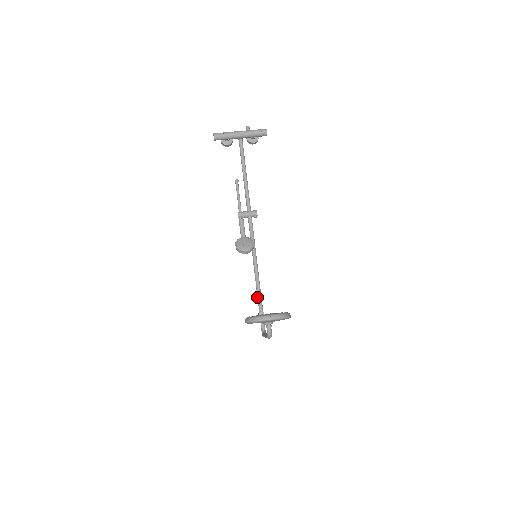
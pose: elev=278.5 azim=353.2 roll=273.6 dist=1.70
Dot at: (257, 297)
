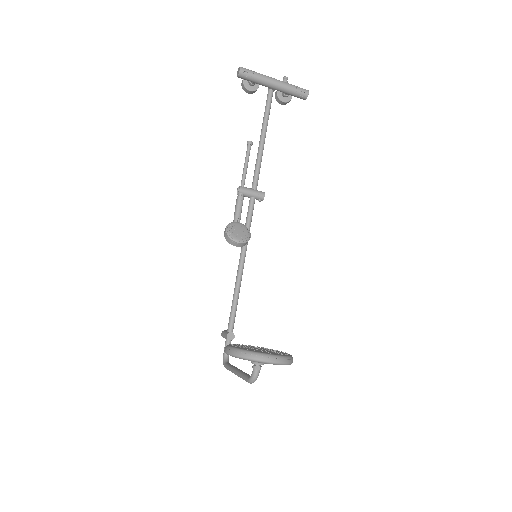
Dot at: (231, 309)
